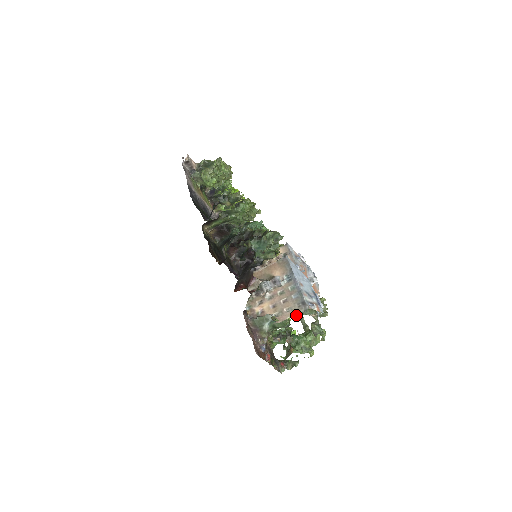
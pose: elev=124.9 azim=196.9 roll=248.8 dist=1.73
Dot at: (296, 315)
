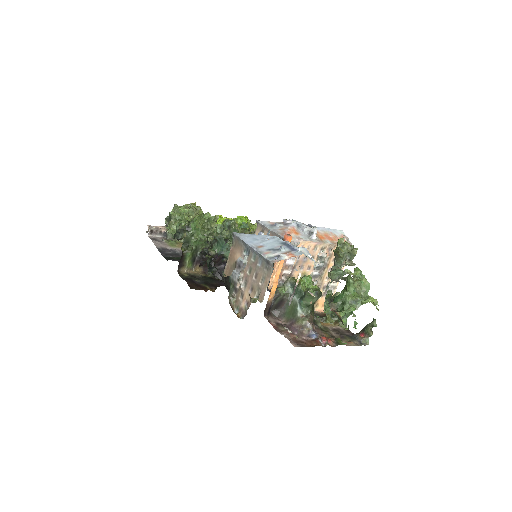
Dot at: occluded
